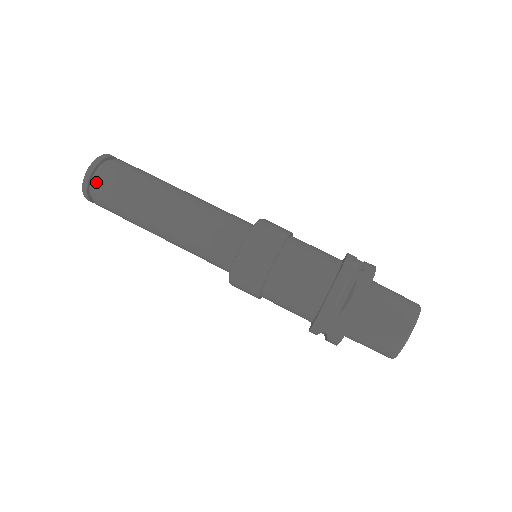
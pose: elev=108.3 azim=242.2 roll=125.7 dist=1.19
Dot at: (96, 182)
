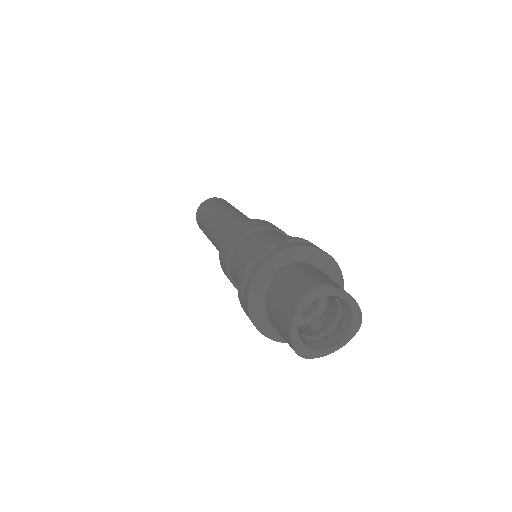
Dot at: (198, 219)
